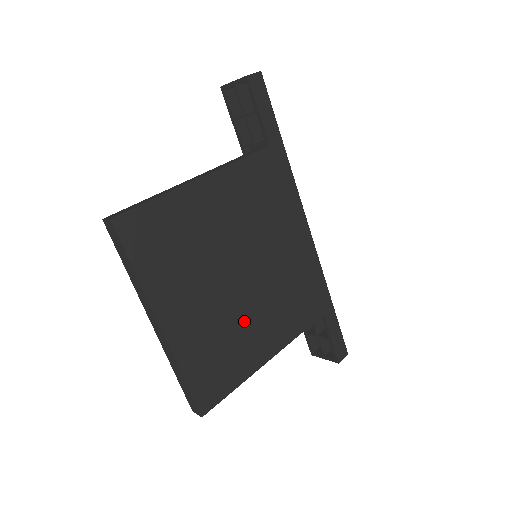
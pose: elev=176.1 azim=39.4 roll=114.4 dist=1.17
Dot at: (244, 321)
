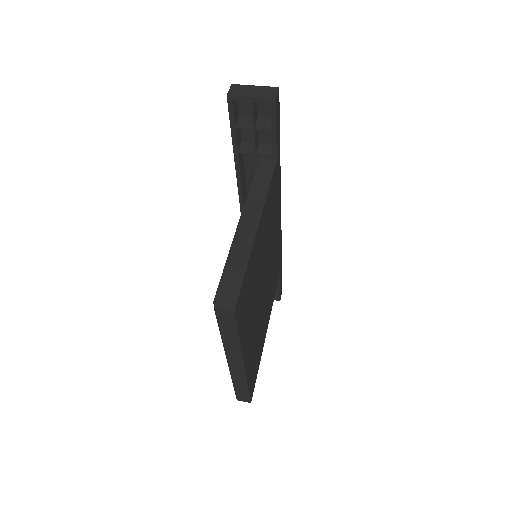
Dot at: (263, 317)
